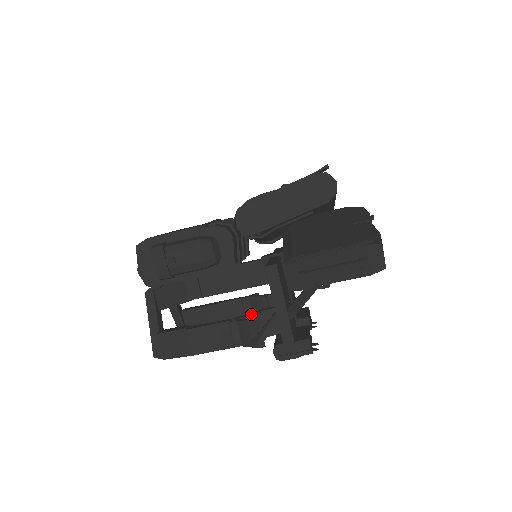
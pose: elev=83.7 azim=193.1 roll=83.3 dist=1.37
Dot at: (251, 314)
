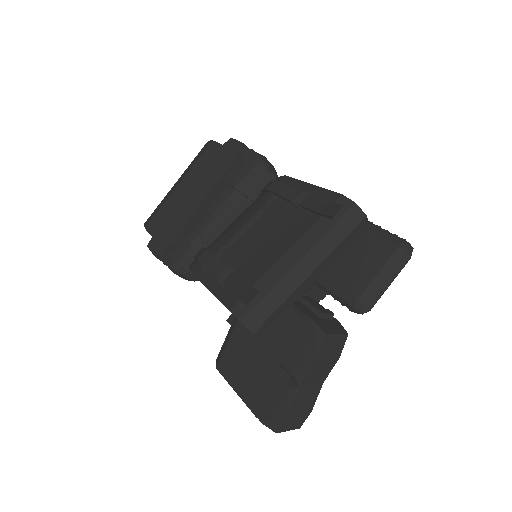
Dot at: occluded
